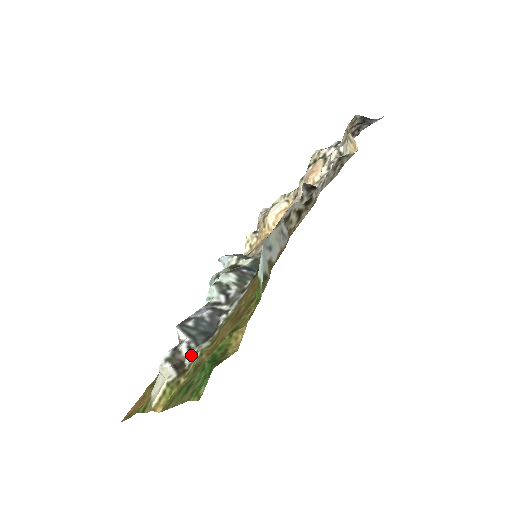
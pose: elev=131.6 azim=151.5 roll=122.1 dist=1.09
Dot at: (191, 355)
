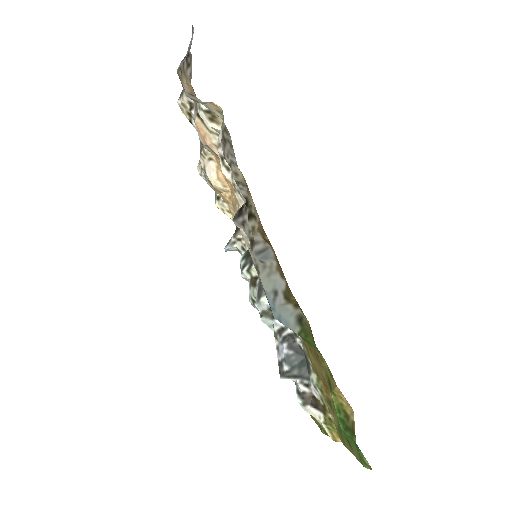
Dot at: (313, 390)
